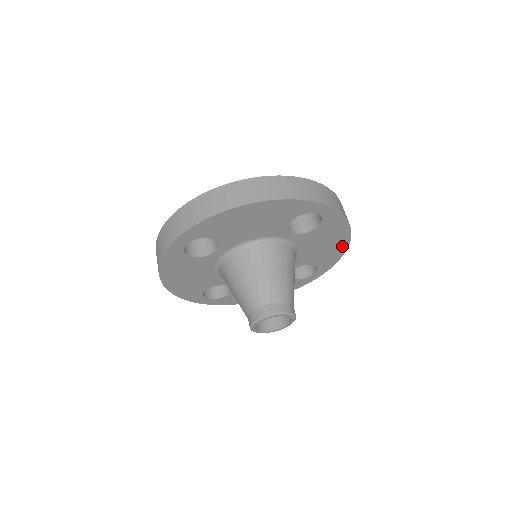
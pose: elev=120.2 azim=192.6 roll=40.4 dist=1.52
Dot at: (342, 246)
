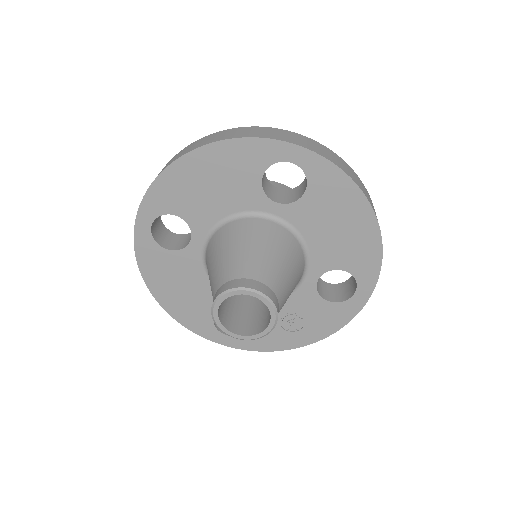
Dot at: (369, 230)
